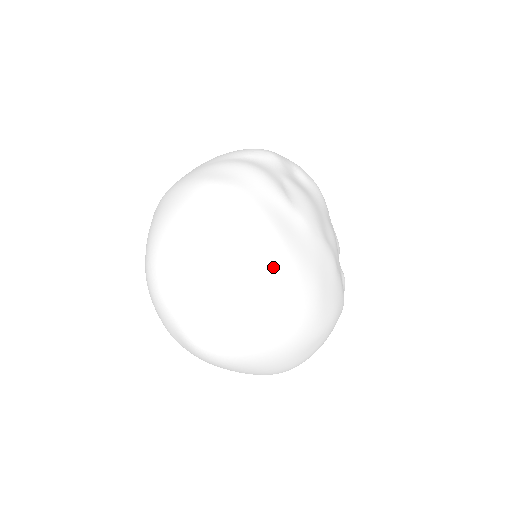
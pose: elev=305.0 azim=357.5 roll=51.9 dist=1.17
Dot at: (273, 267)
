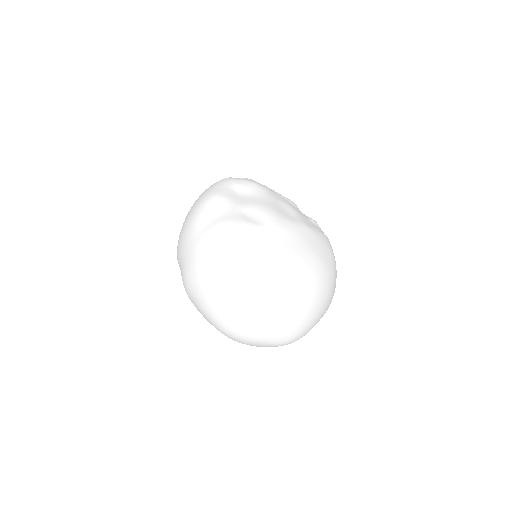
Dot at: (291, 276)
